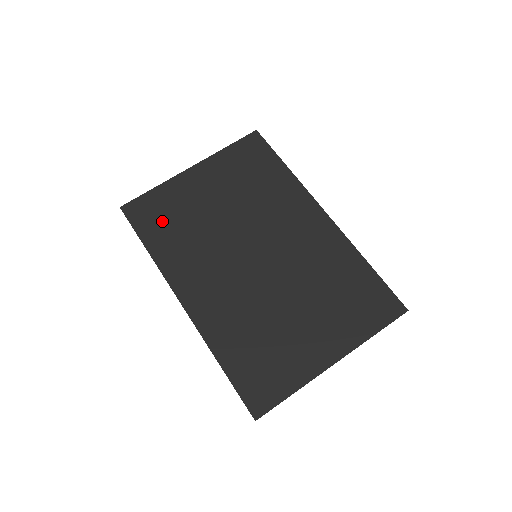
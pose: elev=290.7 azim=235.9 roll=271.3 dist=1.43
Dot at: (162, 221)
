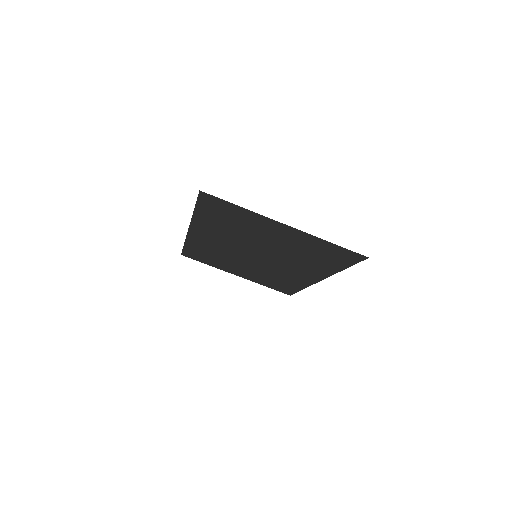
Dot at: (222, 216)
